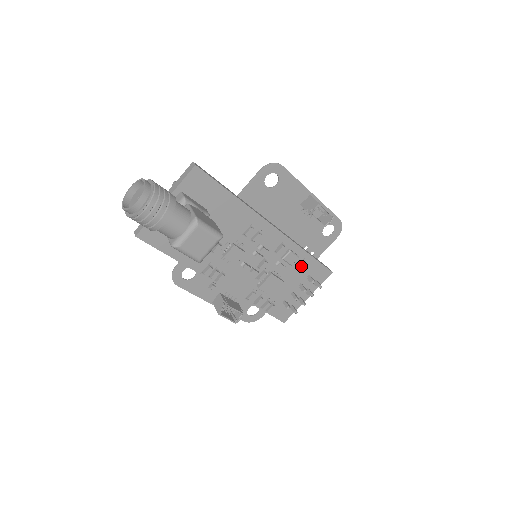
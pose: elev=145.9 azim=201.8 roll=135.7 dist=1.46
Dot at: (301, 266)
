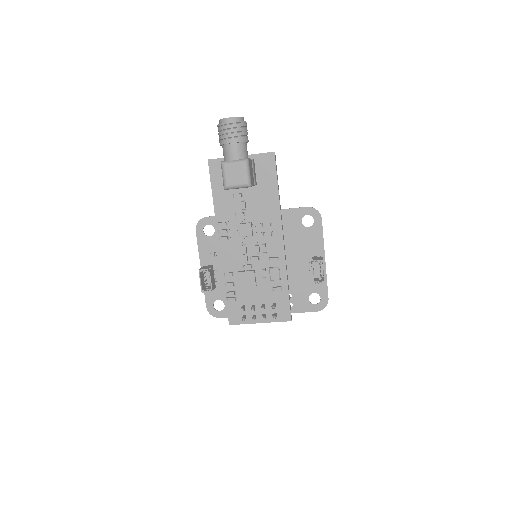
Dot at: (276, 287)
